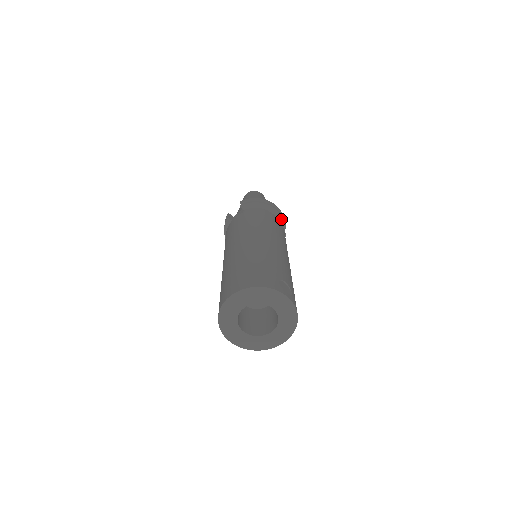
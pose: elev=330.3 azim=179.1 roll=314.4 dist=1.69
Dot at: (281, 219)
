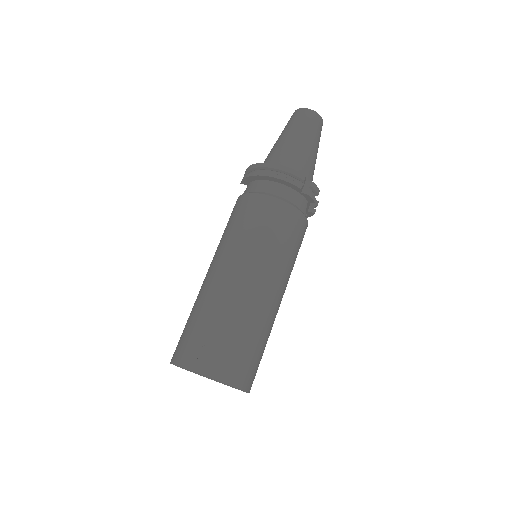
Dot at: (287, 183)
